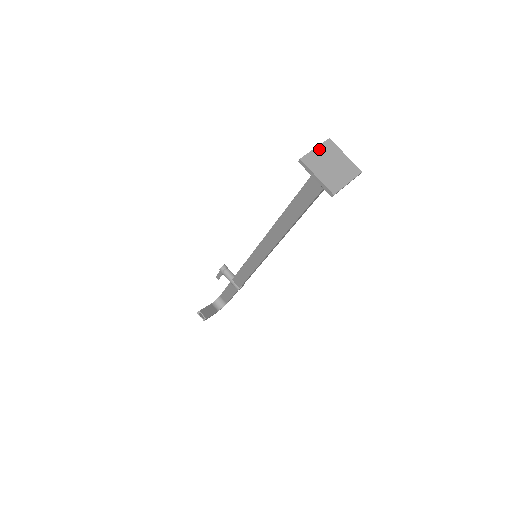
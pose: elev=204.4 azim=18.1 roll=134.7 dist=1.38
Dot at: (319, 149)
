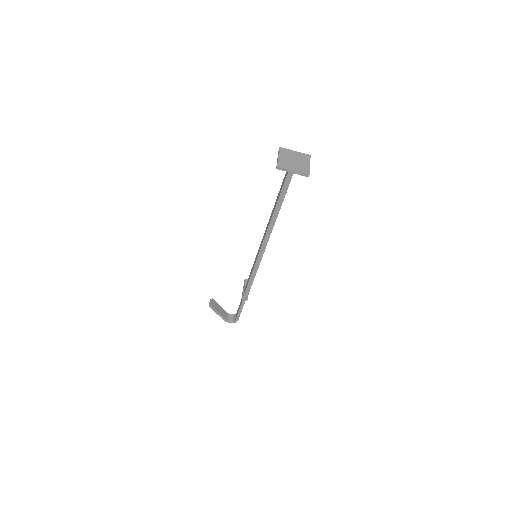
Dot at: (297, 153)
